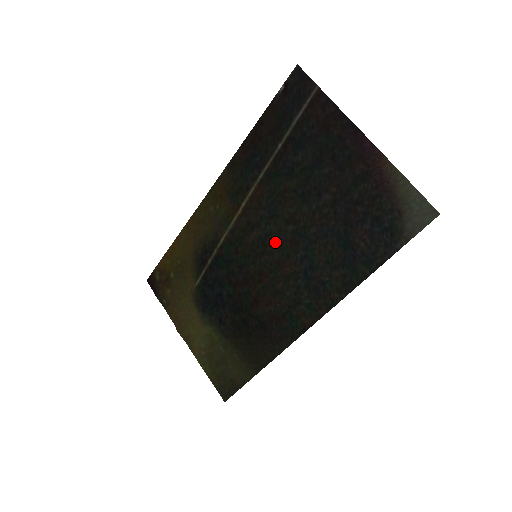
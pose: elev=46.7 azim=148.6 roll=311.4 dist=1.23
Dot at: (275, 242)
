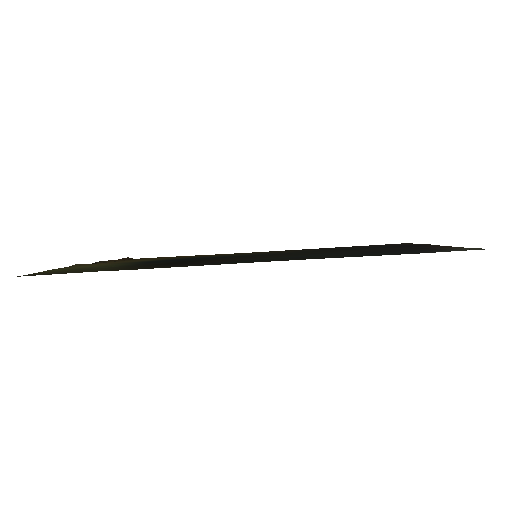
Dot at: (289, 254)
